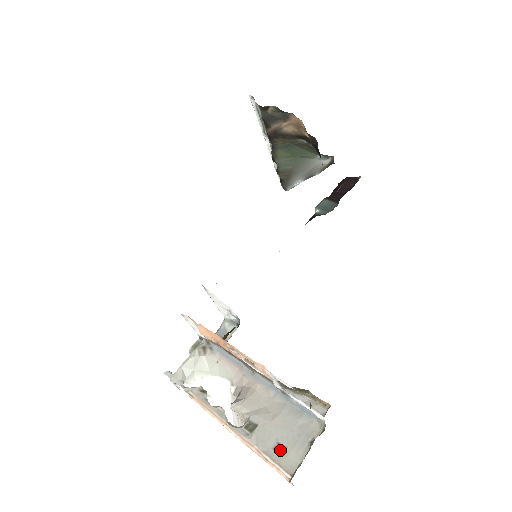
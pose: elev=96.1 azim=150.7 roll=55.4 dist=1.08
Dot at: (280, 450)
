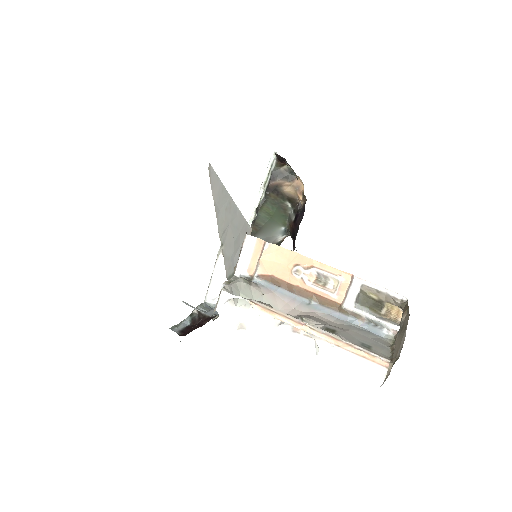
Dot at: (368, 346)
